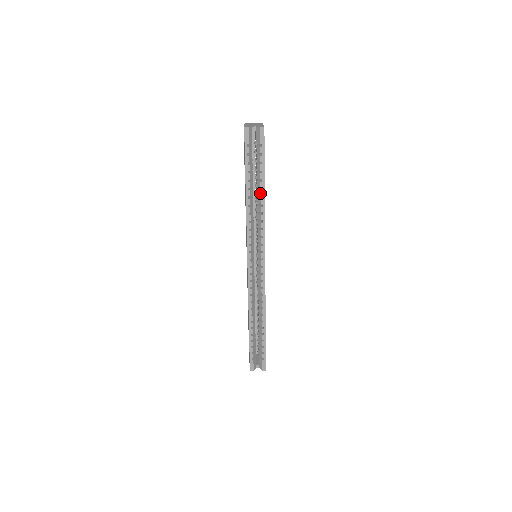
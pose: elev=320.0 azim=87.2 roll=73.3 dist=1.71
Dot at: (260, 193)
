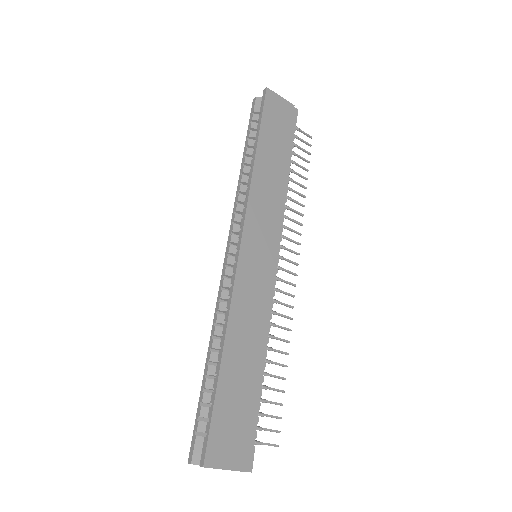
Dot at: (252, 154)
